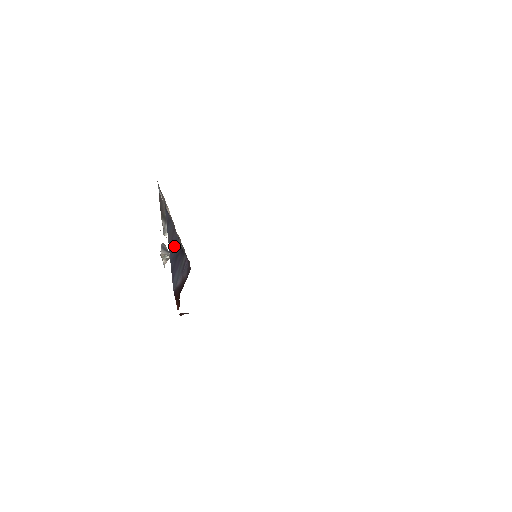
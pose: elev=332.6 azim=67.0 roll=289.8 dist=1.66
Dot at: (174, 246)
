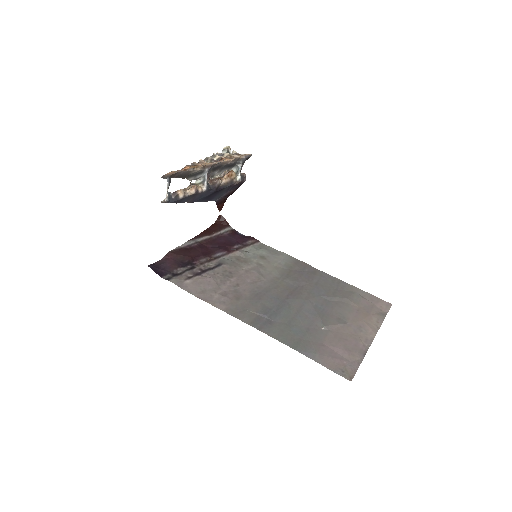
Dot at: (201, 197)
